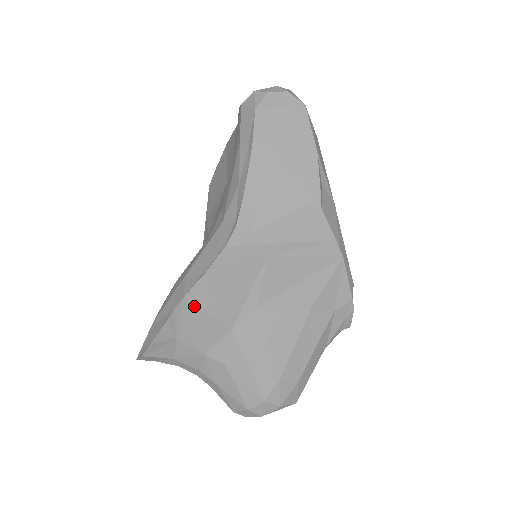
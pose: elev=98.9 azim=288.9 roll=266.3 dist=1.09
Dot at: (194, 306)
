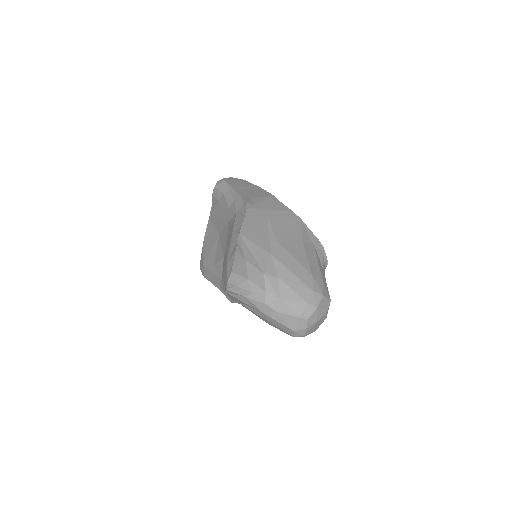
Dot at: (246, 239)
